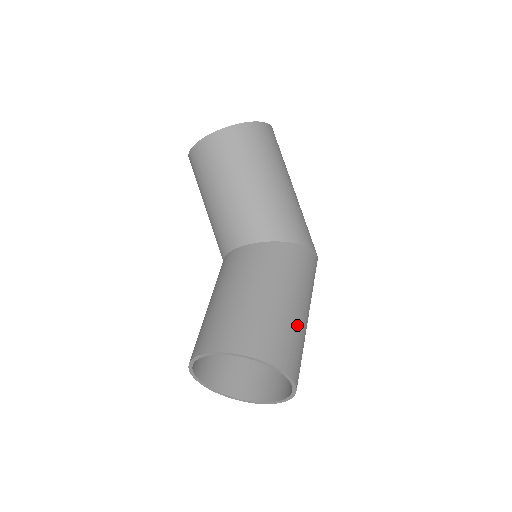
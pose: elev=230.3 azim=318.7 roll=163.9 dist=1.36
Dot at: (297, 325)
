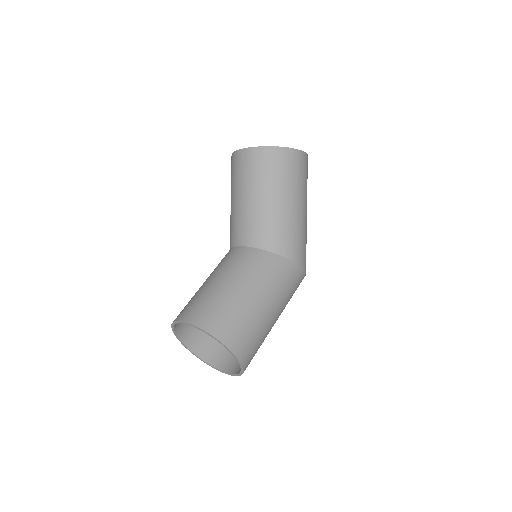
Dot at: (262, 324)
